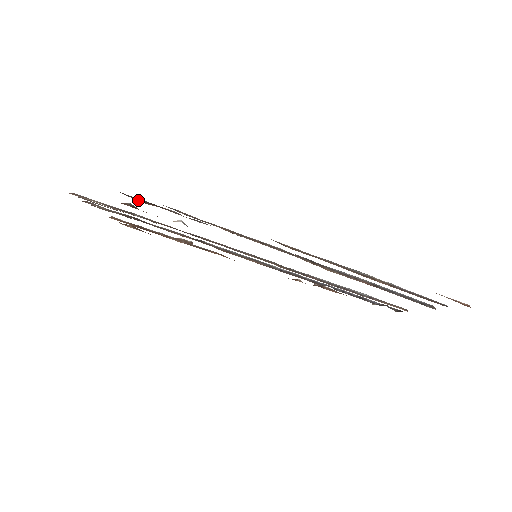
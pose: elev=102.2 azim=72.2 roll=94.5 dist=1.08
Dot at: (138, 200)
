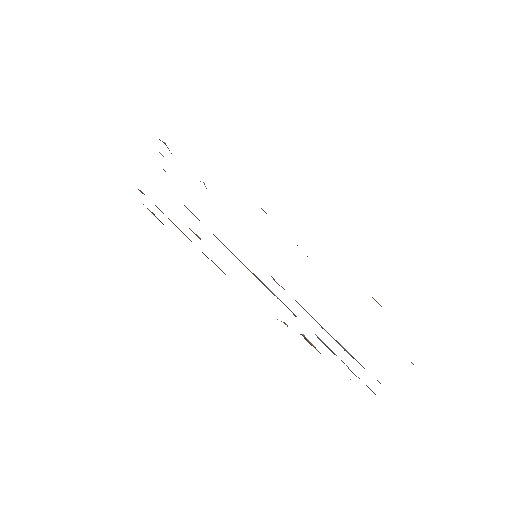
Dot at: occluded
